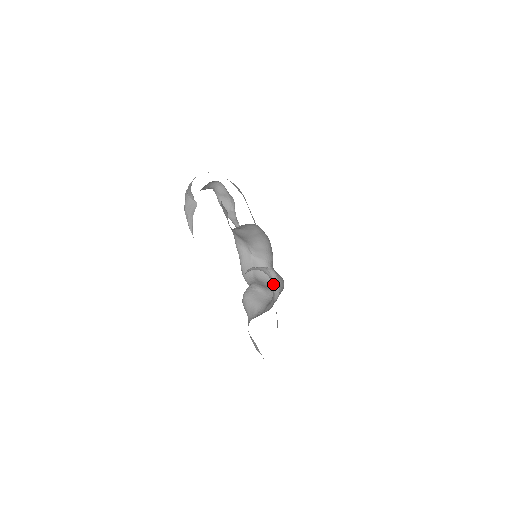
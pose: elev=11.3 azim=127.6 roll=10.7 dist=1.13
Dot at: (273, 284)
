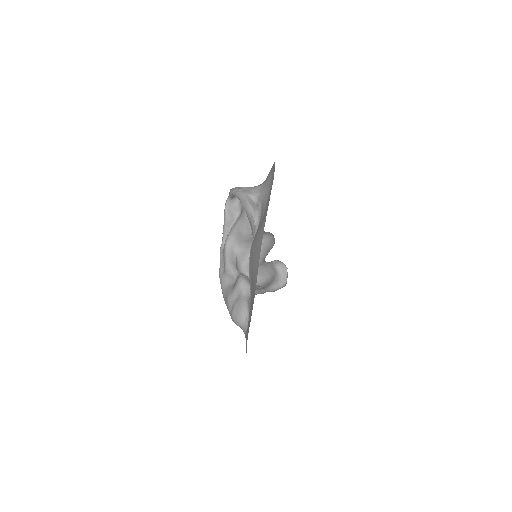
Dot at: (281, 276)
